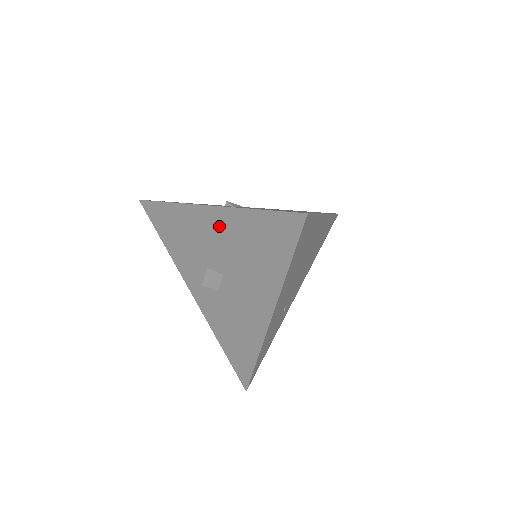
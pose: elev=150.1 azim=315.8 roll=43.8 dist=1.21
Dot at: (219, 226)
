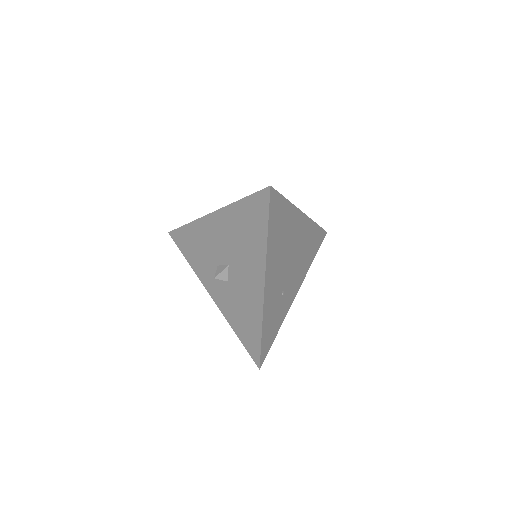
Dot at: (221, 225)
